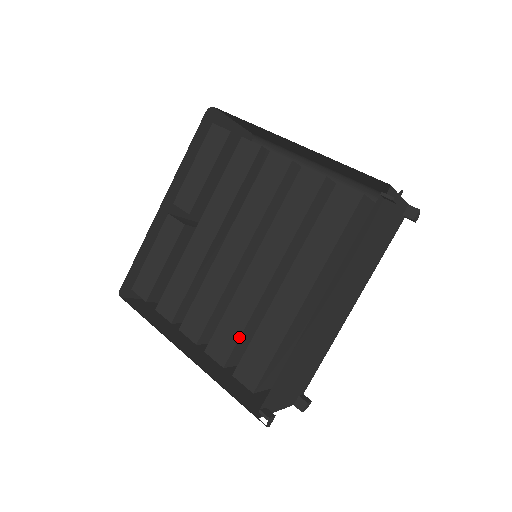
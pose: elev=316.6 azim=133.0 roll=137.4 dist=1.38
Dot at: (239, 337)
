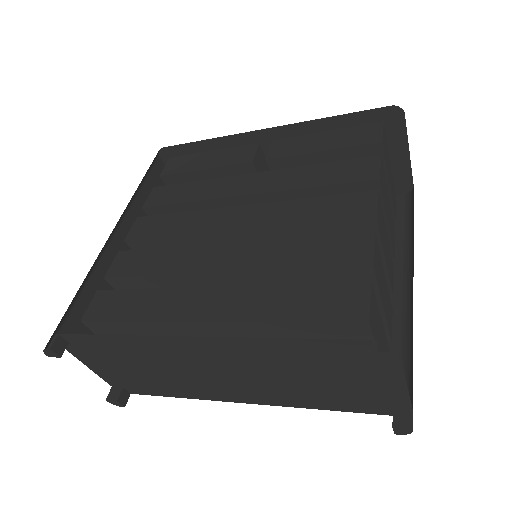
Dot at: (140, 275)
